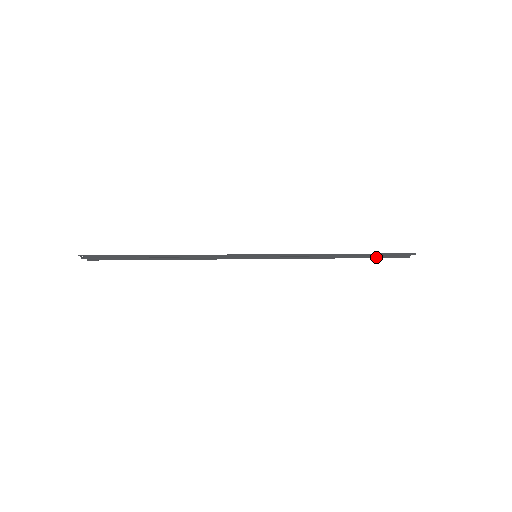
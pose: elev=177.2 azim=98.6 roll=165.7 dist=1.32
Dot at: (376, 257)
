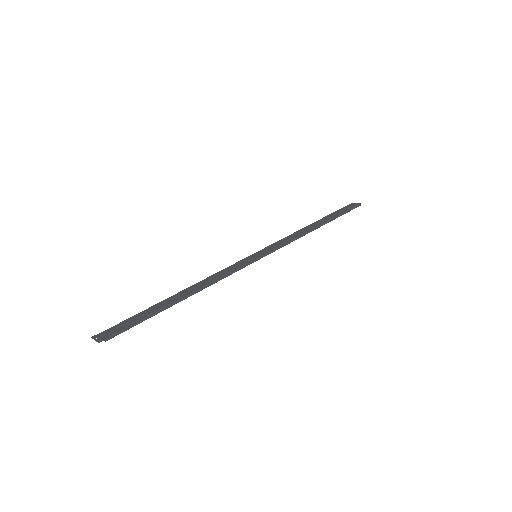
Dot at: occluded
